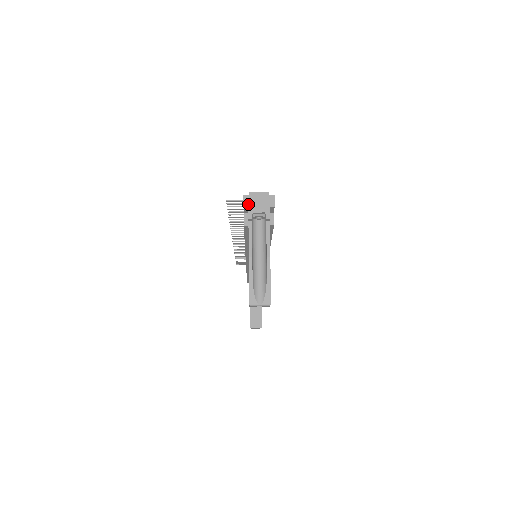
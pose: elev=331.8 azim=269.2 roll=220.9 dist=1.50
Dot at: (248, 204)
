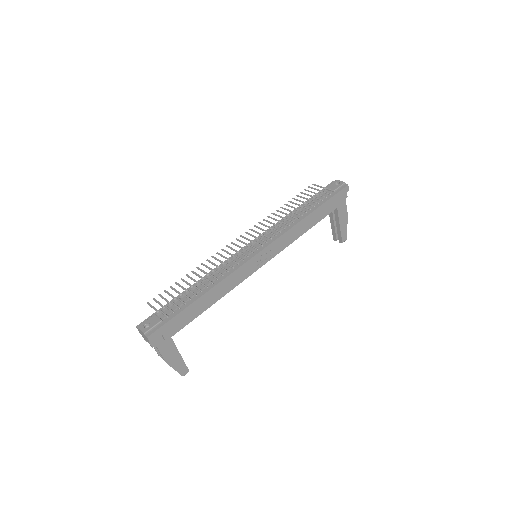
Dot at: (140, 333)
